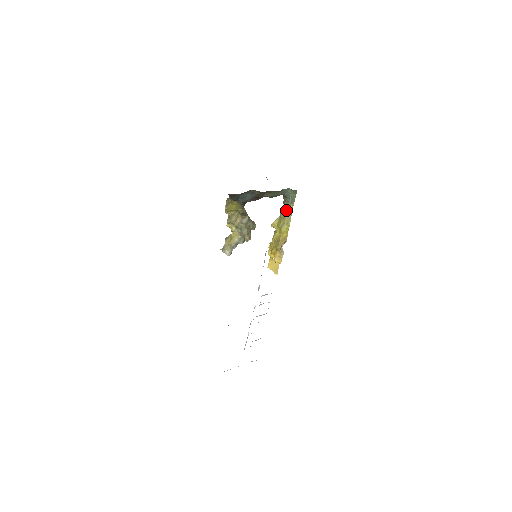
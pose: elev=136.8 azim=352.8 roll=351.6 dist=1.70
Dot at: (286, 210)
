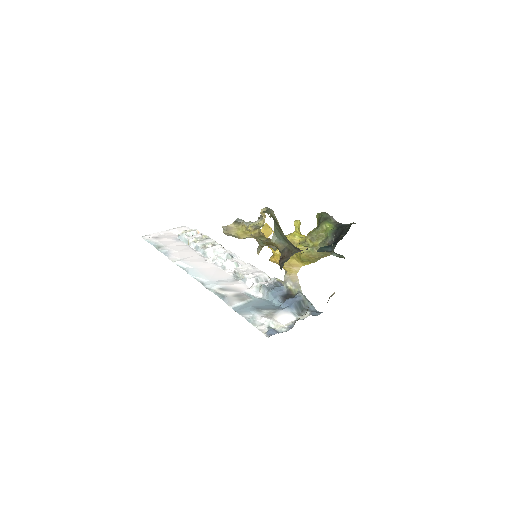
Dot at: (321, 254)
